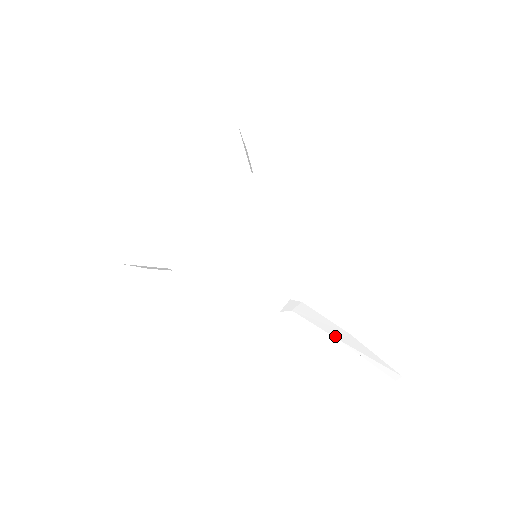
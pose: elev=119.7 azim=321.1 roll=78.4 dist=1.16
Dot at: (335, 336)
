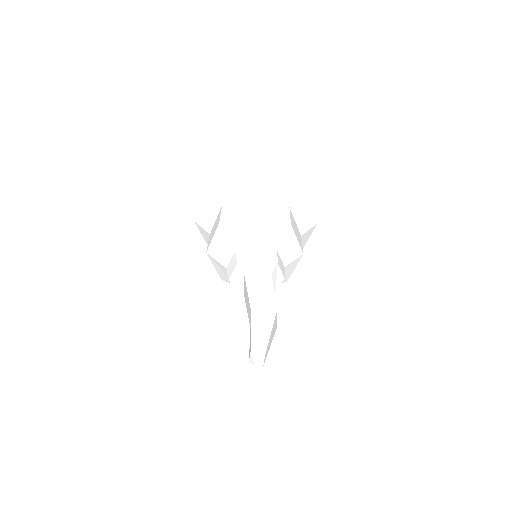
Dot at: occluded
